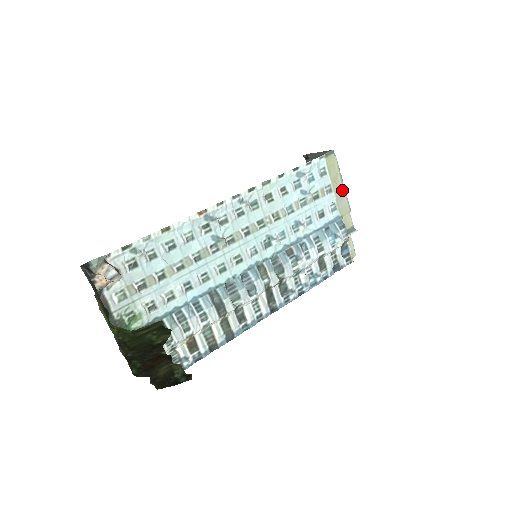
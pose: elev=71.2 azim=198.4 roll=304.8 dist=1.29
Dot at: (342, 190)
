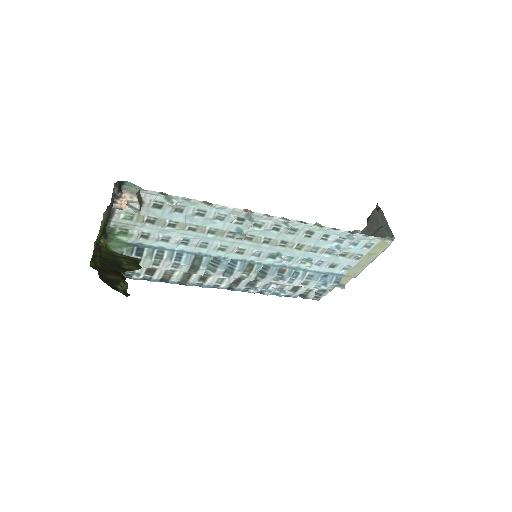
Dot at: (367, 263)
